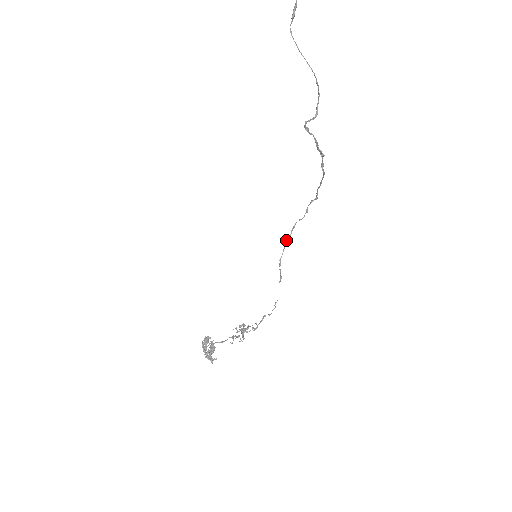
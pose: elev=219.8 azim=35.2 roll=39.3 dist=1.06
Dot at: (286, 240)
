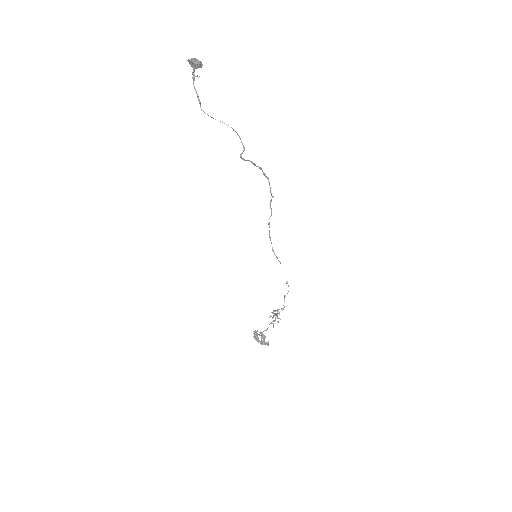
Dot at: (269, 235)
